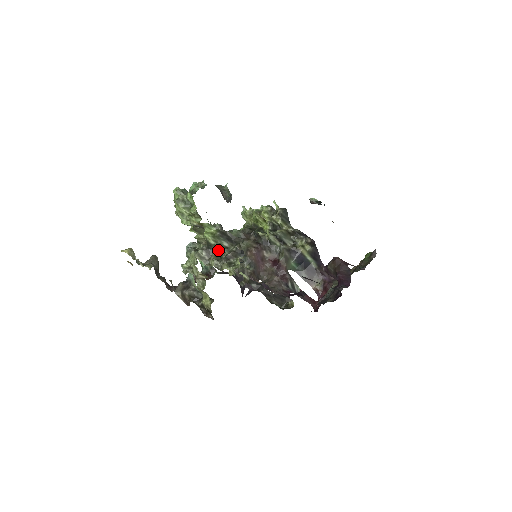
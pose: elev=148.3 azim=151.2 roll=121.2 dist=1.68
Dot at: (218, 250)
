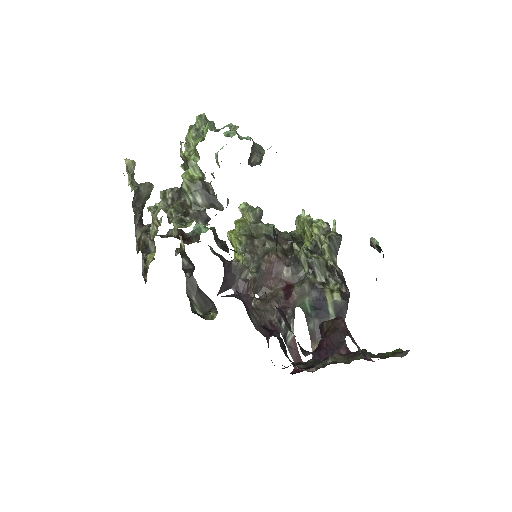
Dot at: (187, 201)
